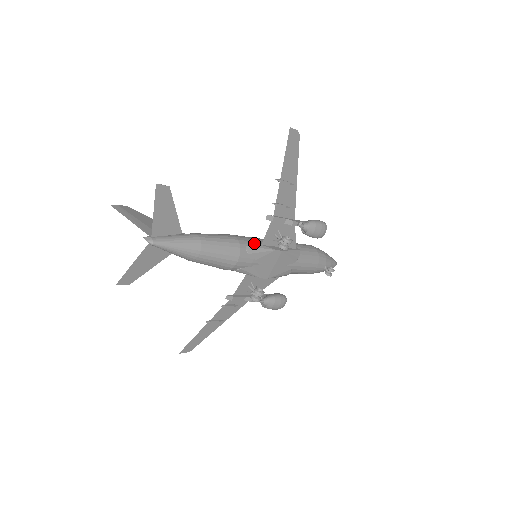
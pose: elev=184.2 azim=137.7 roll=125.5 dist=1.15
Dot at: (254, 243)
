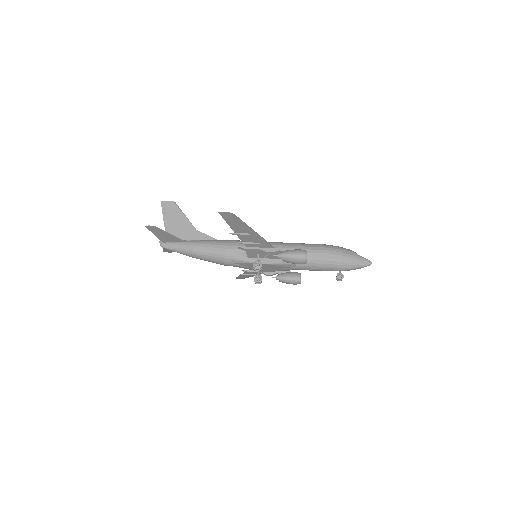
Dot at: (241, 255)
